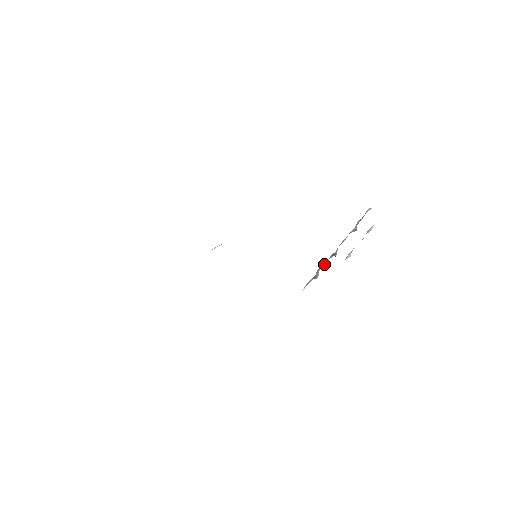
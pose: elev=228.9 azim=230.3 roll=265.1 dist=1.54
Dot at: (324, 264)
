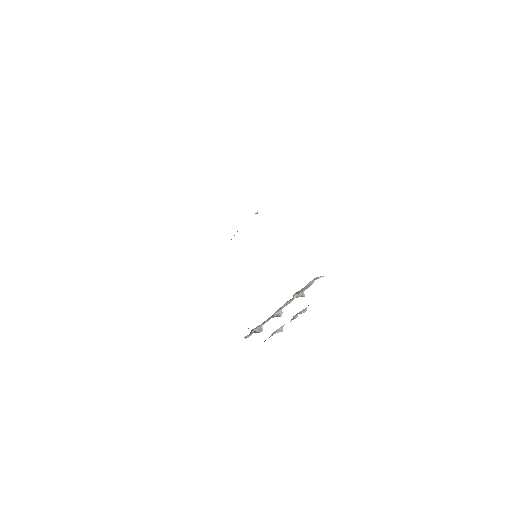
Dot at: (266, 321)
